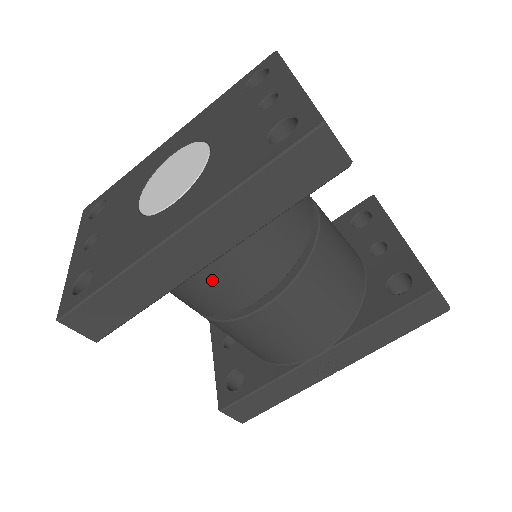
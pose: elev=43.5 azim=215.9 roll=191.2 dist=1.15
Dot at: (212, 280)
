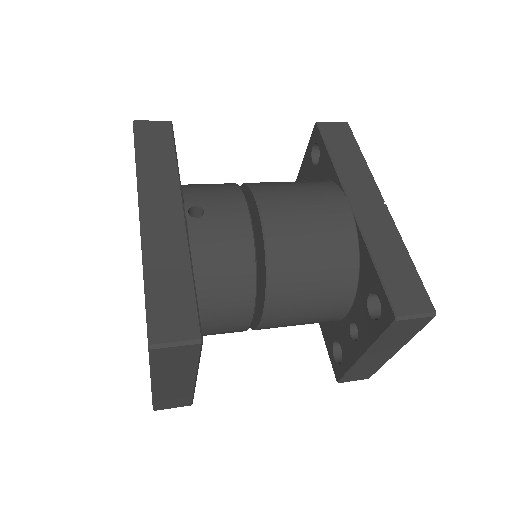
Dot at: occluded
